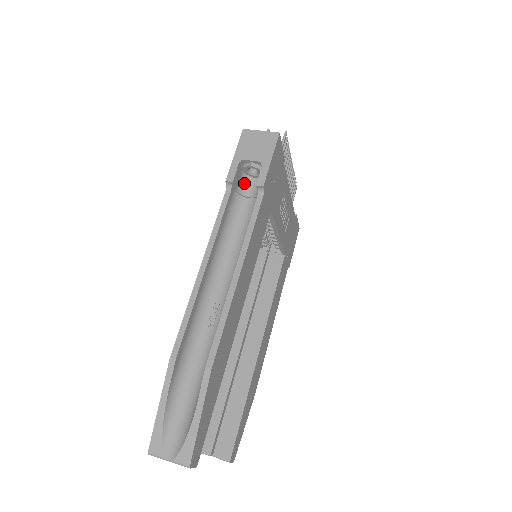
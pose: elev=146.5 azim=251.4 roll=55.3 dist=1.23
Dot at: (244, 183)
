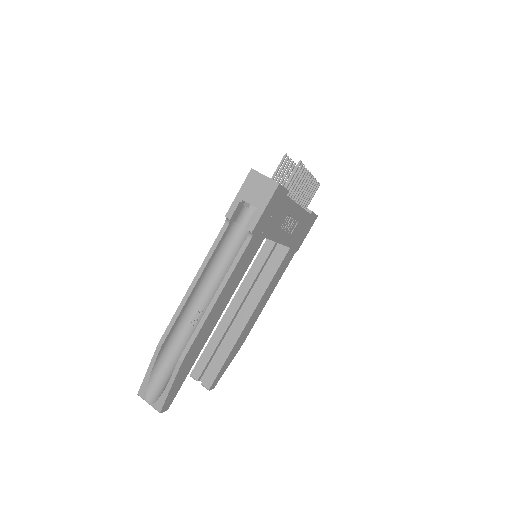
Dot at: (244, 214)
